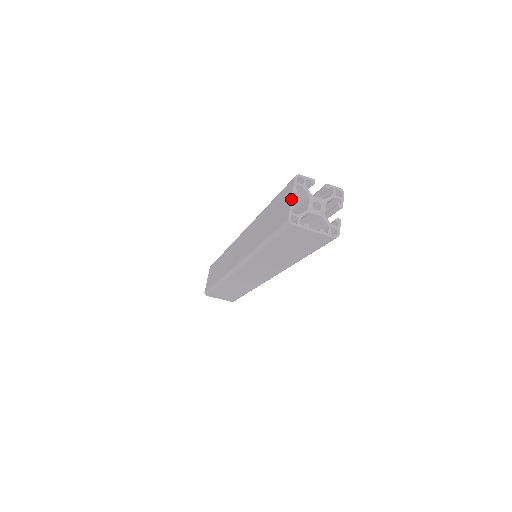
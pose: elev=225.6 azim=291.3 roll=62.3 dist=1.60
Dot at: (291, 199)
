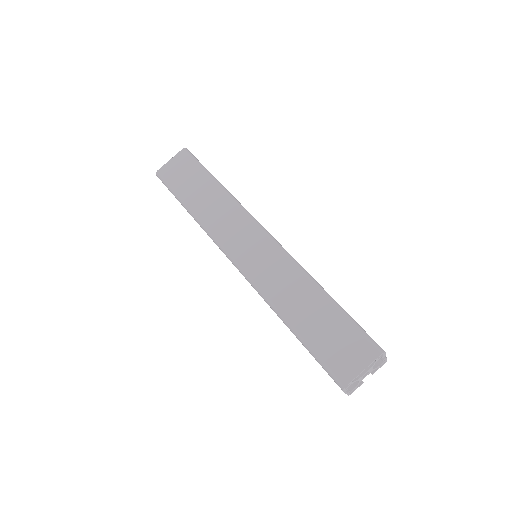
Dot at: (362, 371)
